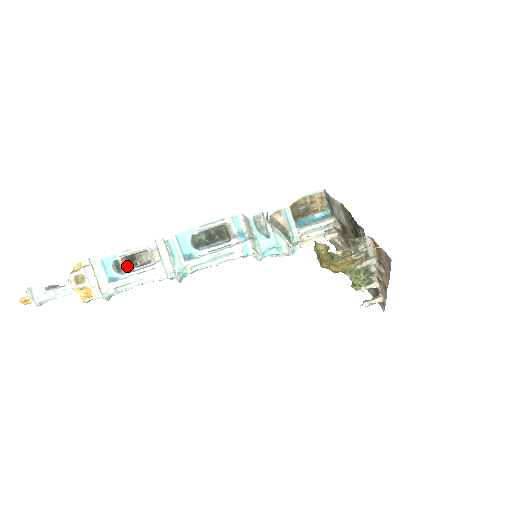
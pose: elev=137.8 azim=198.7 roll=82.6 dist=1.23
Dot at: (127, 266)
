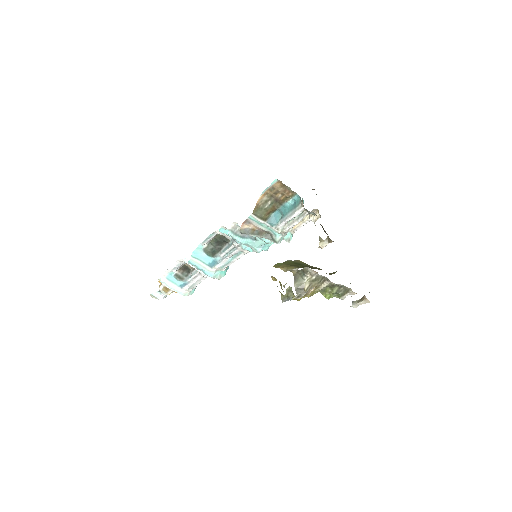
Dot at: (185, 273)
